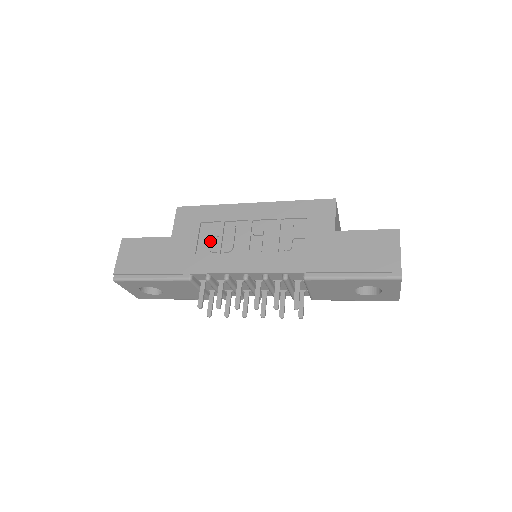
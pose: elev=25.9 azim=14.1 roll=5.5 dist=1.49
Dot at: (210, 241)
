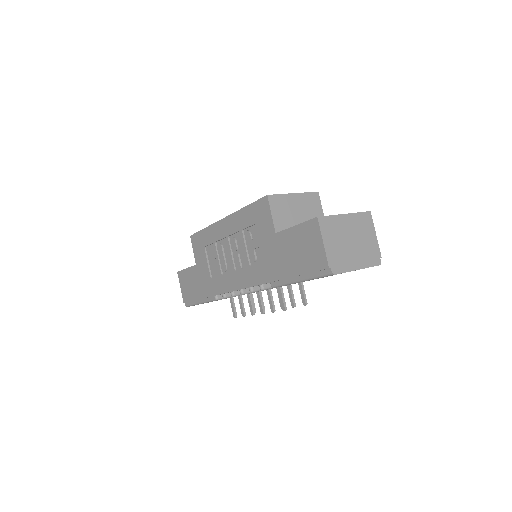
Dot at: (213, 264)
